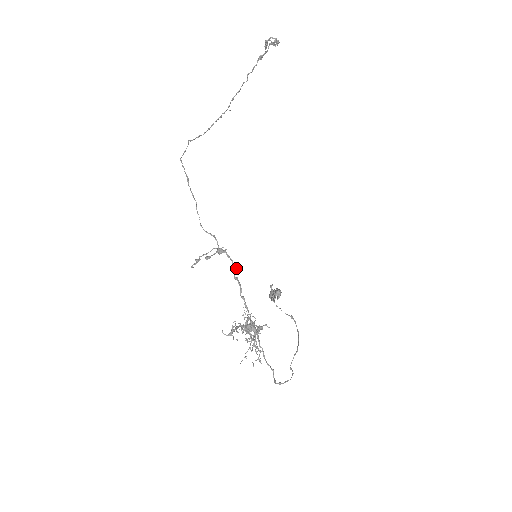
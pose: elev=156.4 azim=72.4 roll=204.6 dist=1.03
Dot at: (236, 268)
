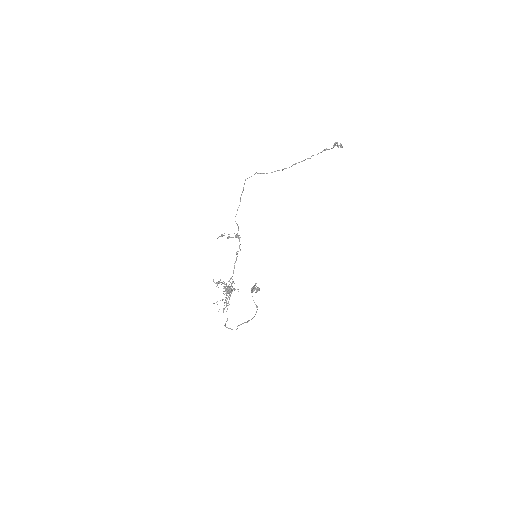
Dot at: (240, 249)
